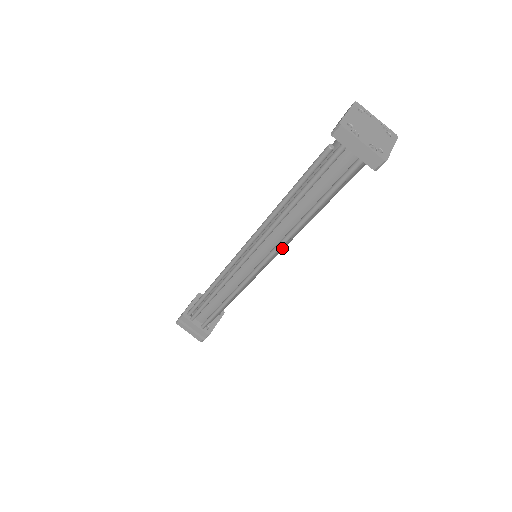
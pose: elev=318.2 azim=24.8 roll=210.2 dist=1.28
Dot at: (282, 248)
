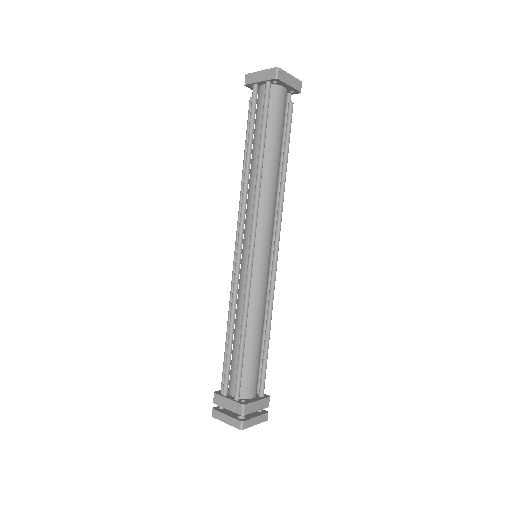
Dot at: (266, 220)
